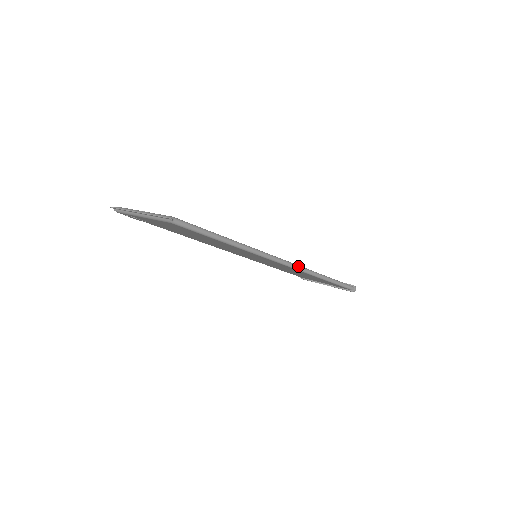
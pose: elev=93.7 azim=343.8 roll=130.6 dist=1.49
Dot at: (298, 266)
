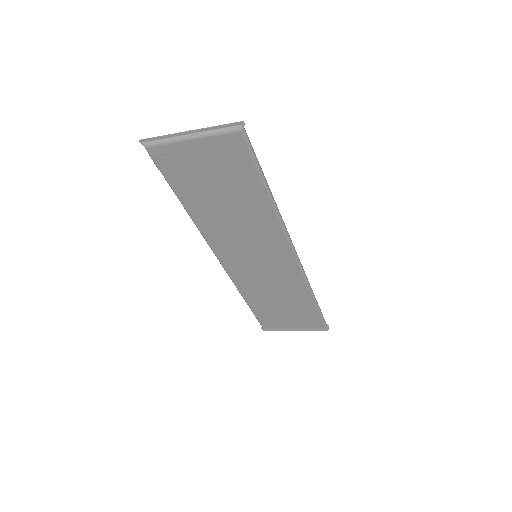
Dot at: occluded
